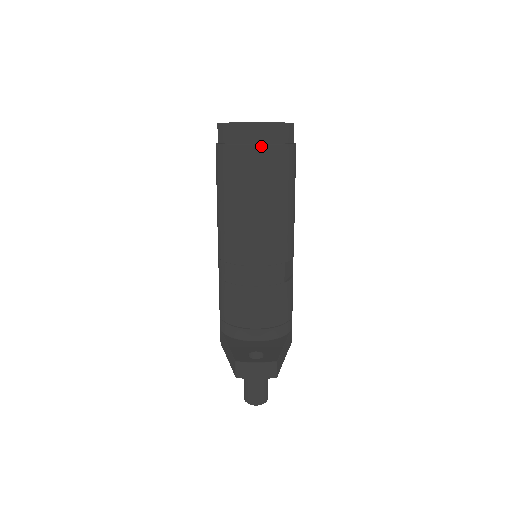
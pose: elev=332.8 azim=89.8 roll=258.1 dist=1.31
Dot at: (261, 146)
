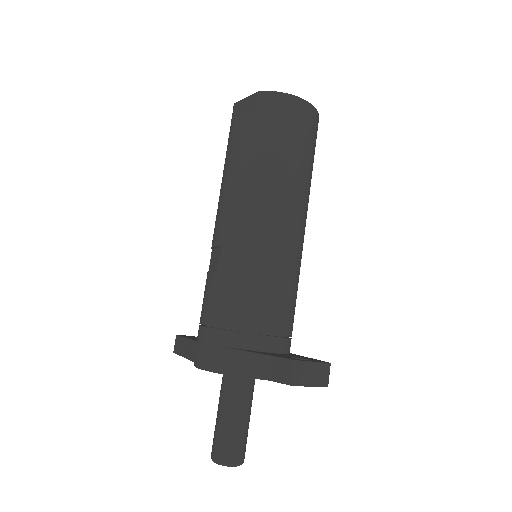
Dot at: (308, 126)
